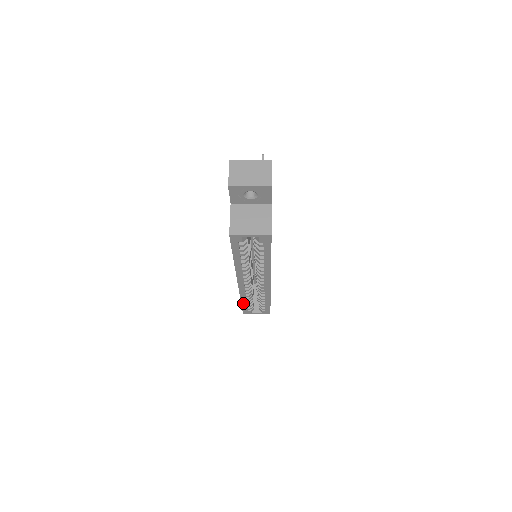
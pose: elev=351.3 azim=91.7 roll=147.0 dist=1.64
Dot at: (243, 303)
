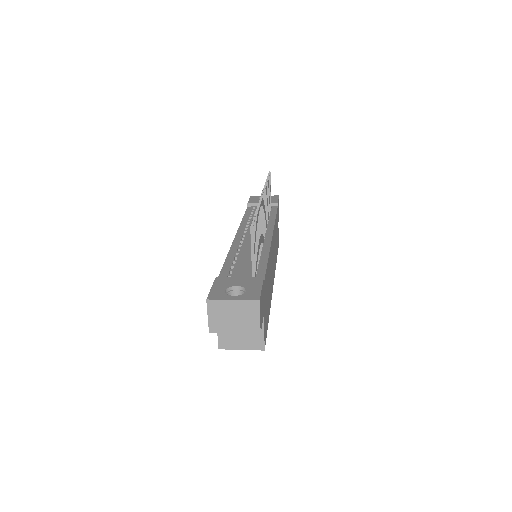
Dot at: occluded
